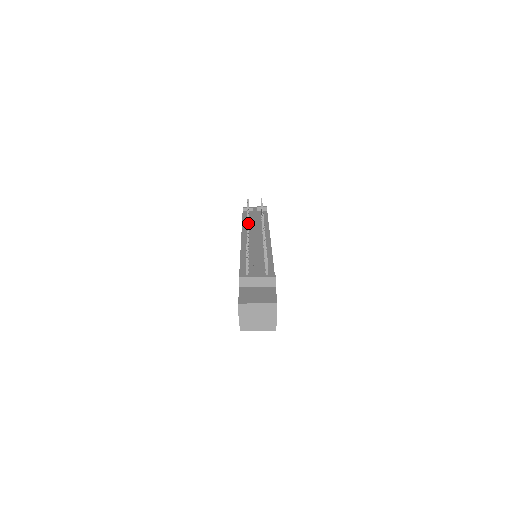
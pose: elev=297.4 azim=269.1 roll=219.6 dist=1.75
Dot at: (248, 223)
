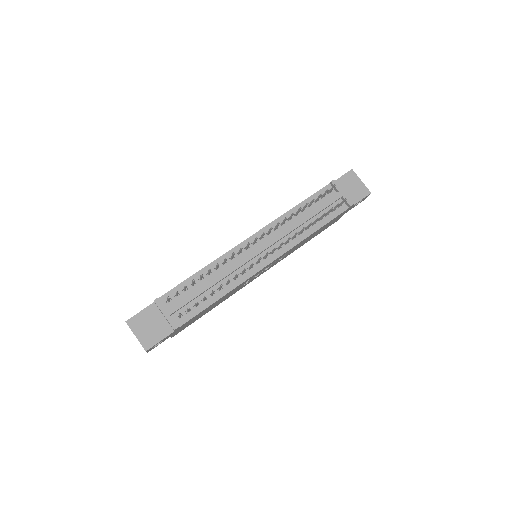
Dot at: (277, 226)
